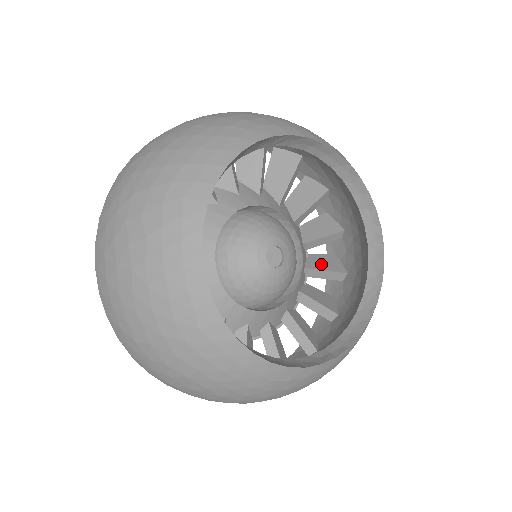
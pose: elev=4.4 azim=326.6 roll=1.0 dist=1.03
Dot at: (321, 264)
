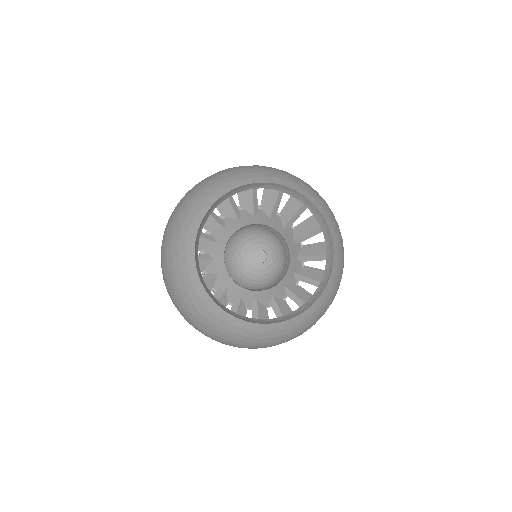
Dot at: (312, 251)
